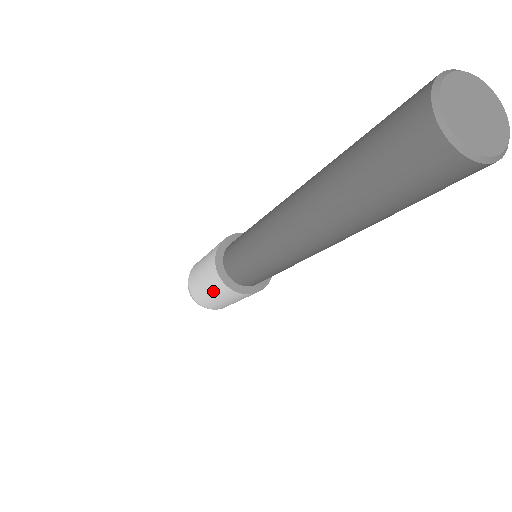
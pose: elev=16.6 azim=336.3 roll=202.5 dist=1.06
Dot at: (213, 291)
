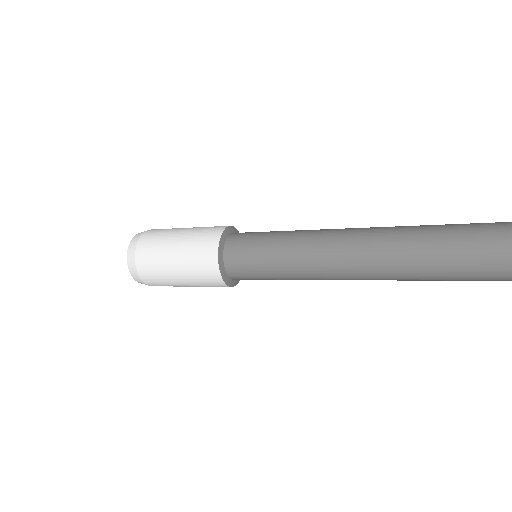
Dot at: (198, 286)
